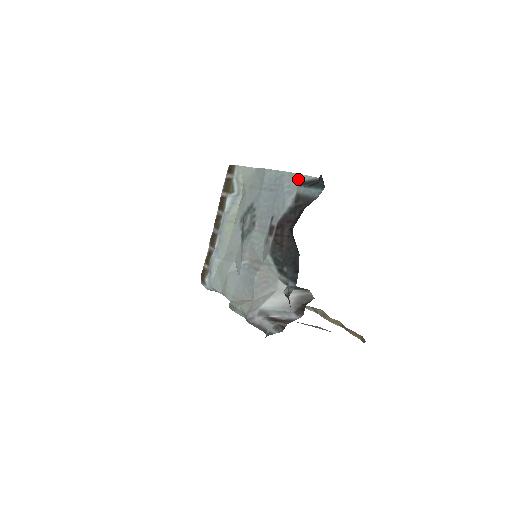
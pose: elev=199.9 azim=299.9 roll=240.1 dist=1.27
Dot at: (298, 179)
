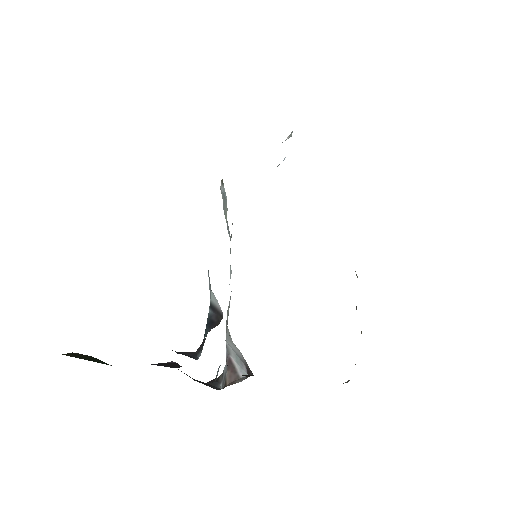
Dot at: (211, 292)
